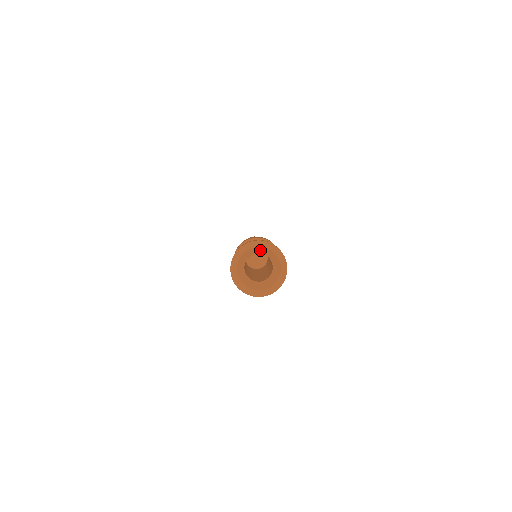
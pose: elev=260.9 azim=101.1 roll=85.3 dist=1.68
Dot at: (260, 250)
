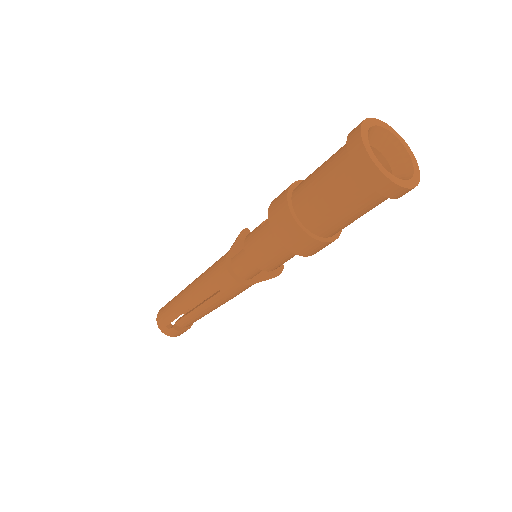
Dot at: (388, 145)
